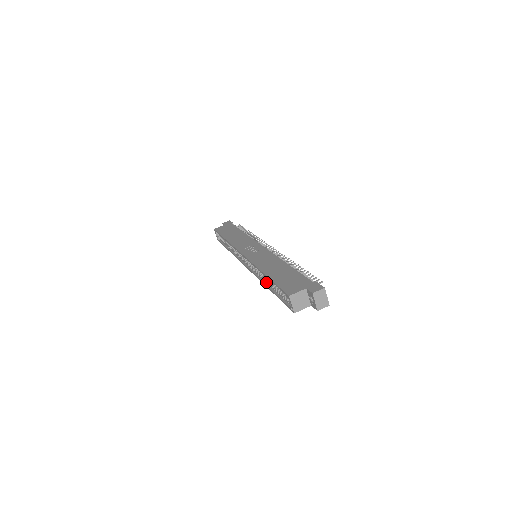
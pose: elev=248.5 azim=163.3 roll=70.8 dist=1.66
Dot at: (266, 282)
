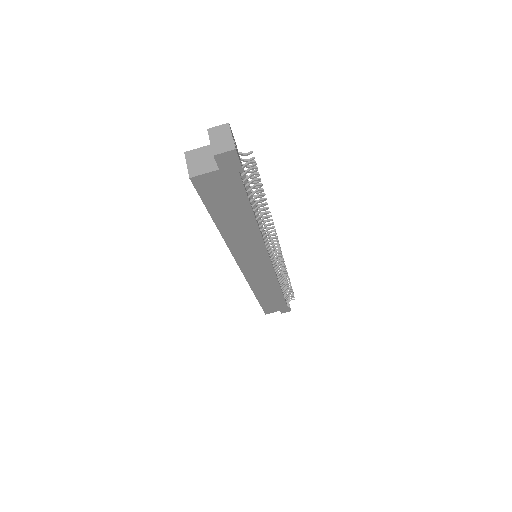
Dot at: (225, 234)
